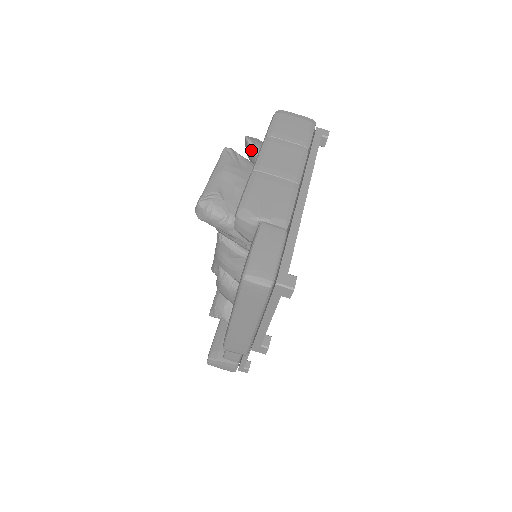
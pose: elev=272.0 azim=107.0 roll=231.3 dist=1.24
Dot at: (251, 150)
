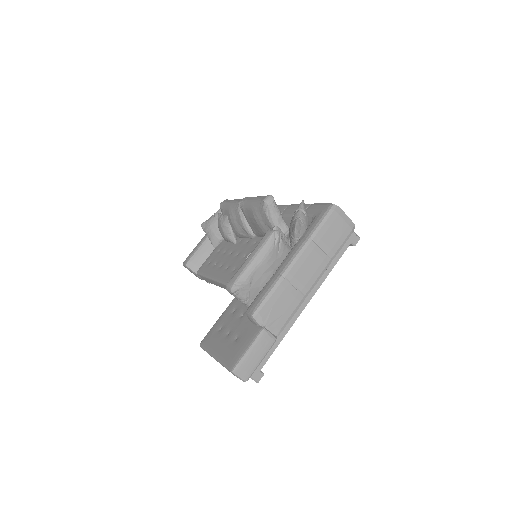
Dot at: (293, 235)
